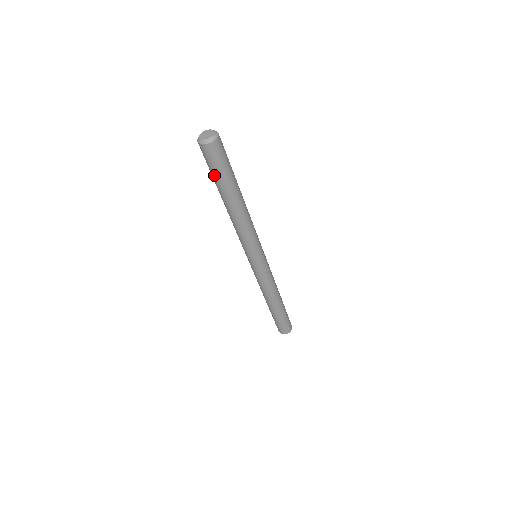
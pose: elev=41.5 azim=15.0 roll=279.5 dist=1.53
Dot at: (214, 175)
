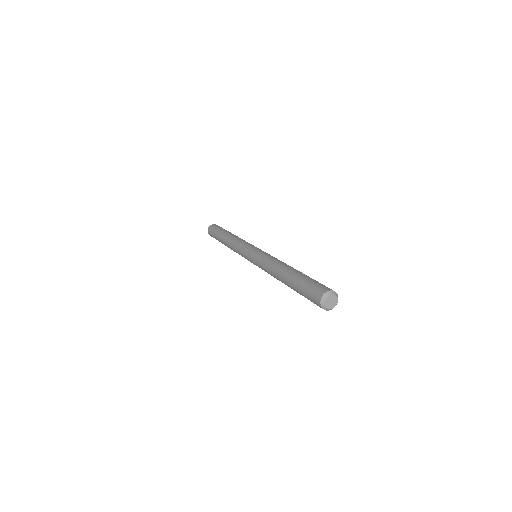
Dot at: (301, 293)
